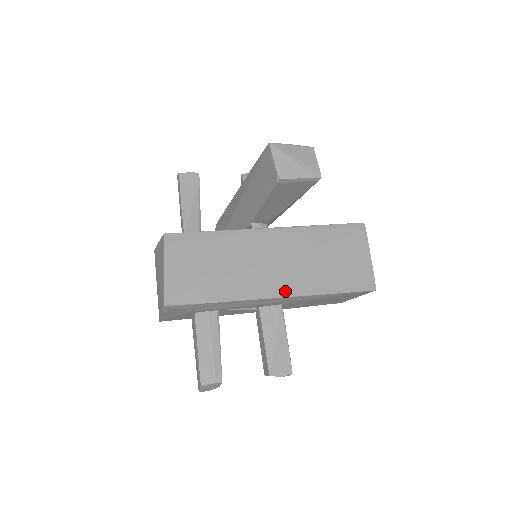
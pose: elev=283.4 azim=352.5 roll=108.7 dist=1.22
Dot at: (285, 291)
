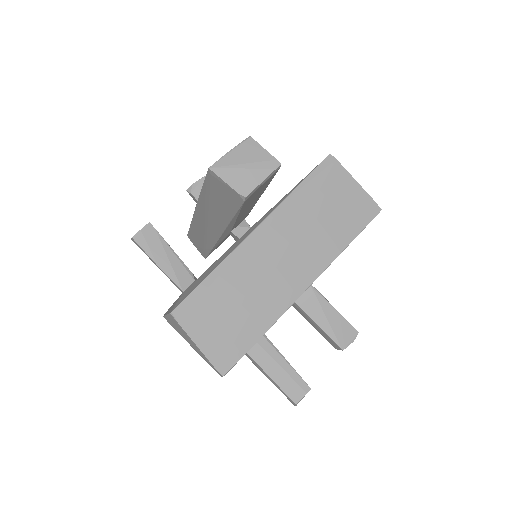
Dot at: (309, 277)
